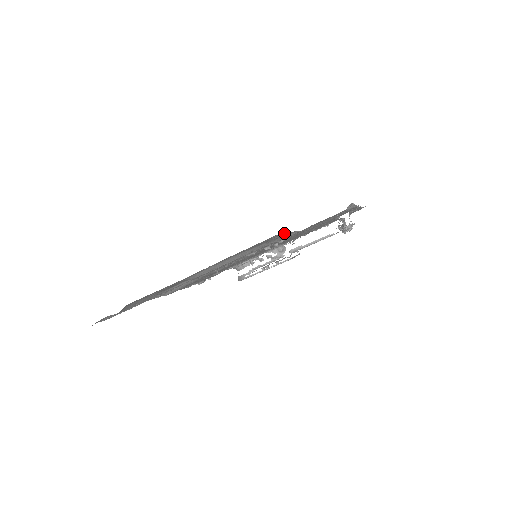
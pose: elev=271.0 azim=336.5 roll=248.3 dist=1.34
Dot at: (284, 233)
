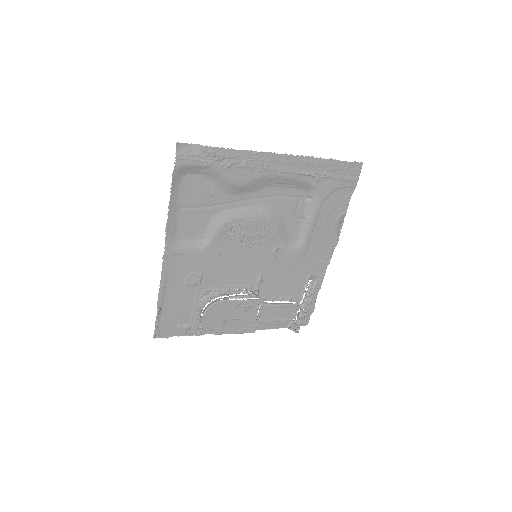
Dot at: (300, 219)
